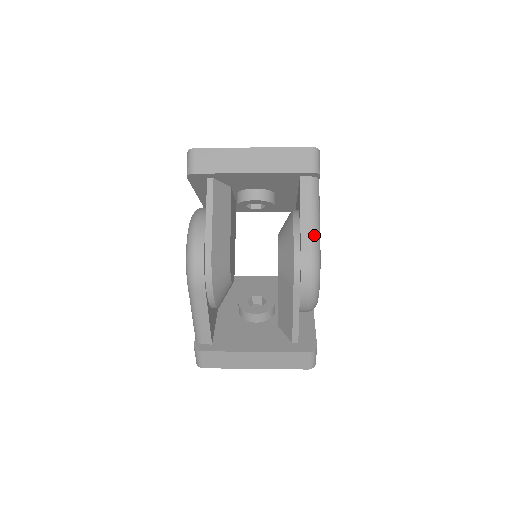
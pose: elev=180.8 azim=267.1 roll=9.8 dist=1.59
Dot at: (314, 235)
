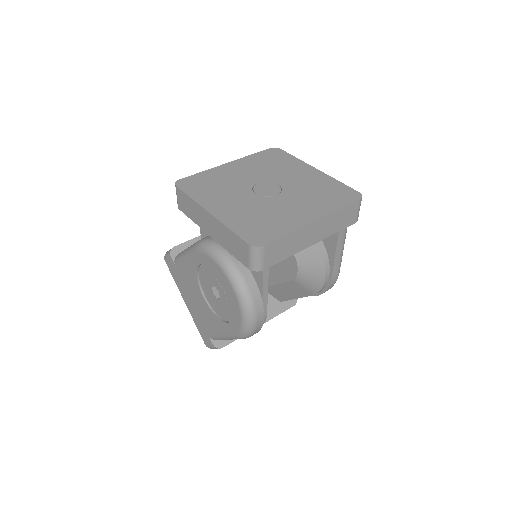
Dot at: occluded
